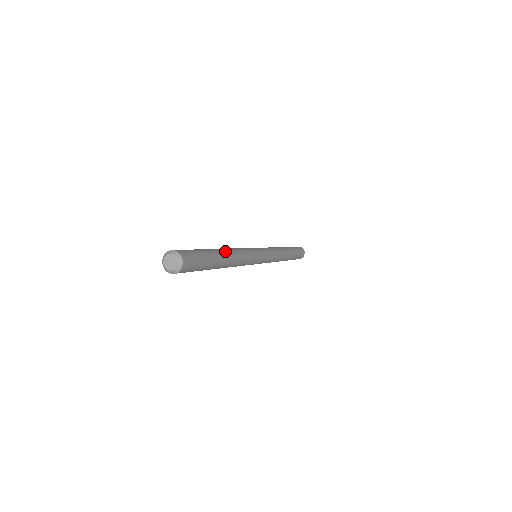
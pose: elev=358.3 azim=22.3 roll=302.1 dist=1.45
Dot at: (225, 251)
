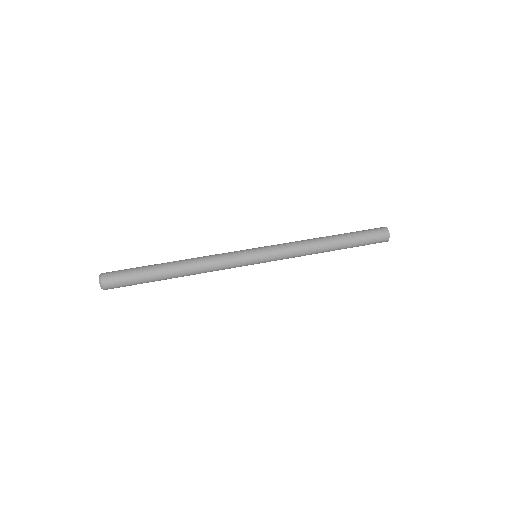
Dot at: (177, 265)
